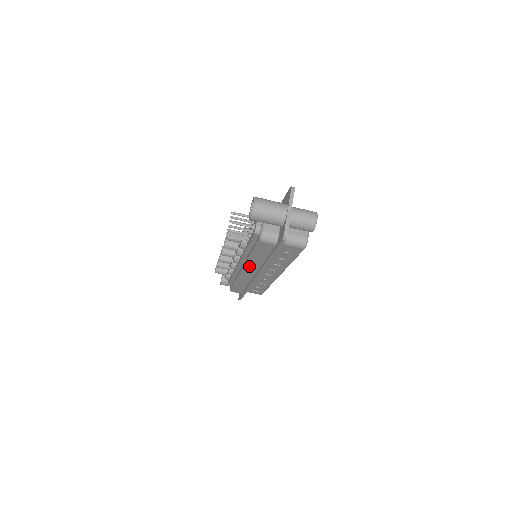
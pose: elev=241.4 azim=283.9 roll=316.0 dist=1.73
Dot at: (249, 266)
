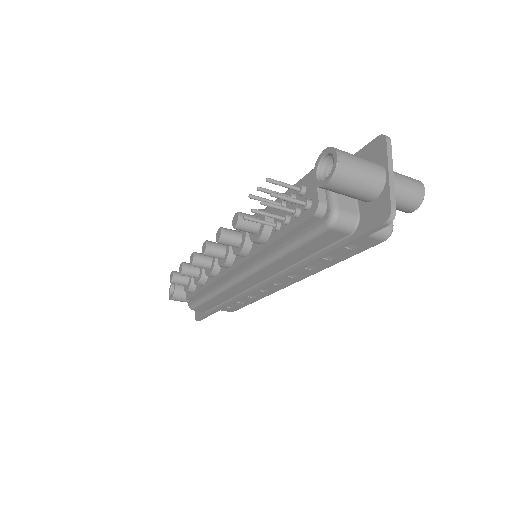
Dot at: (260, 271)
